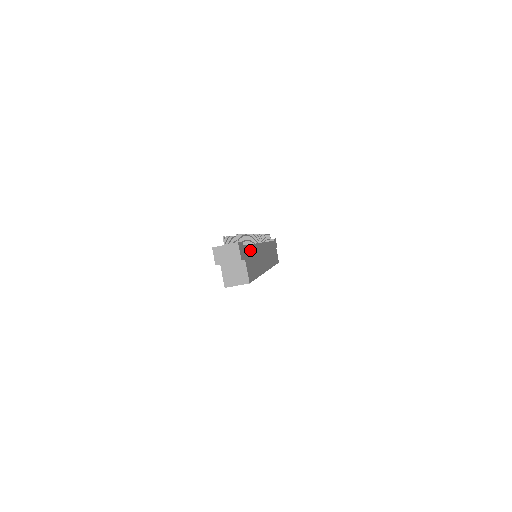
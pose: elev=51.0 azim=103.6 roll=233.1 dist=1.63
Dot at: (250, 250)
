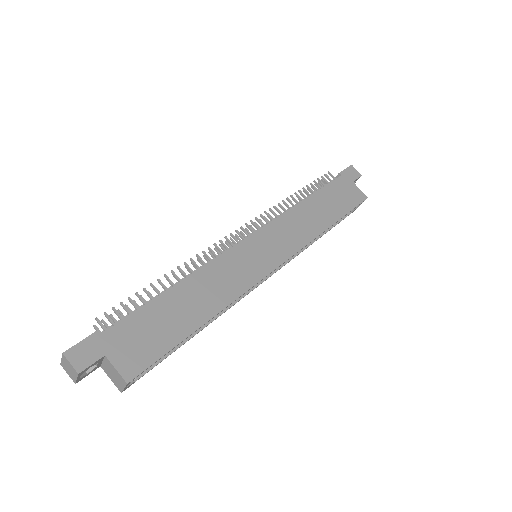
Dot at: (150, 312)
